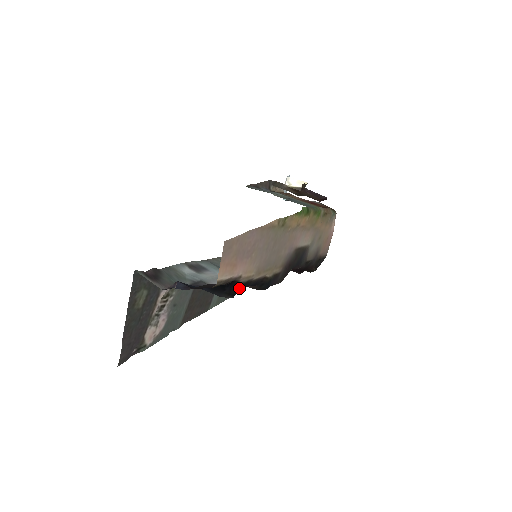
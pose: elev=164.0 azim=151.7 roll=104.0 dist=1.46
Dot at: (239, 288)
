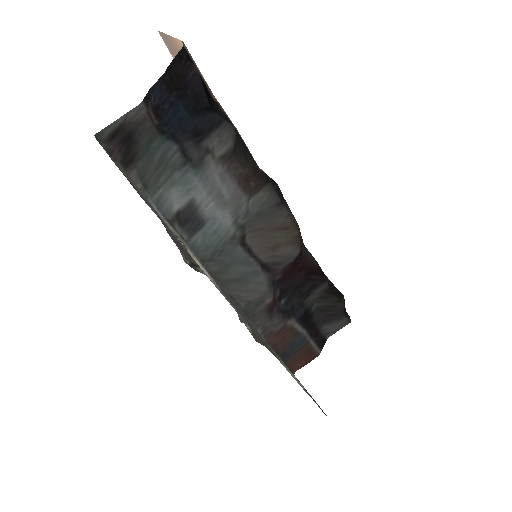
Dot at: occluded
